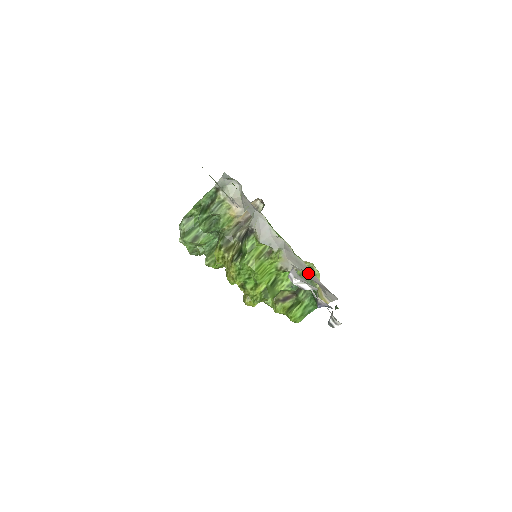
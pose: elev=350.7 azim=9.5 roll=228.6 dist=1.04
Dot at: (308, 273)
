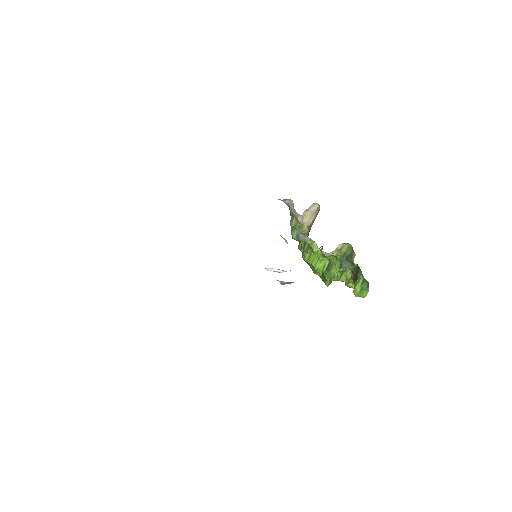
Dot at: occluded
